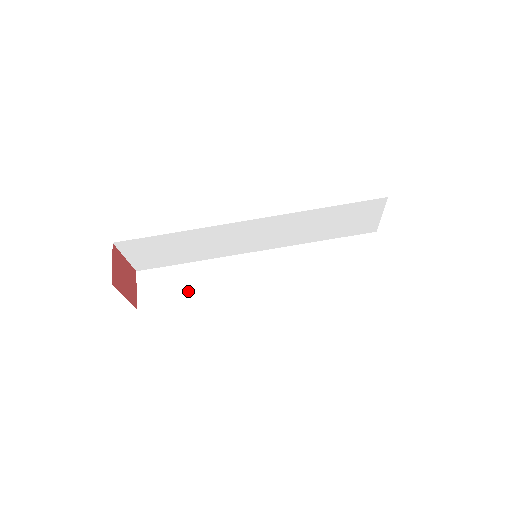
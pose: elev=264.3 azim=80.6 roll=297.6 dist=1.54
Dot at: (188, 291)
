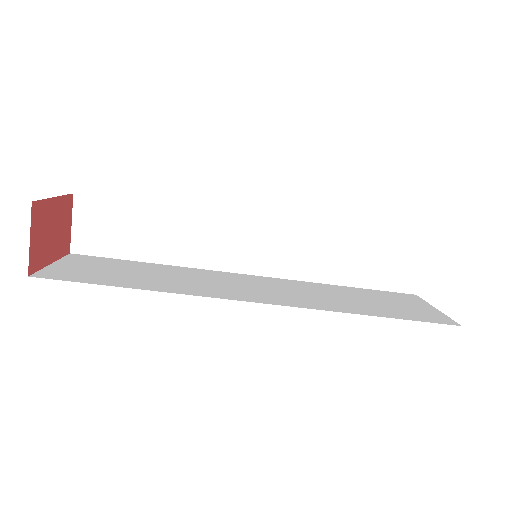
Dot at: (147, 248)
